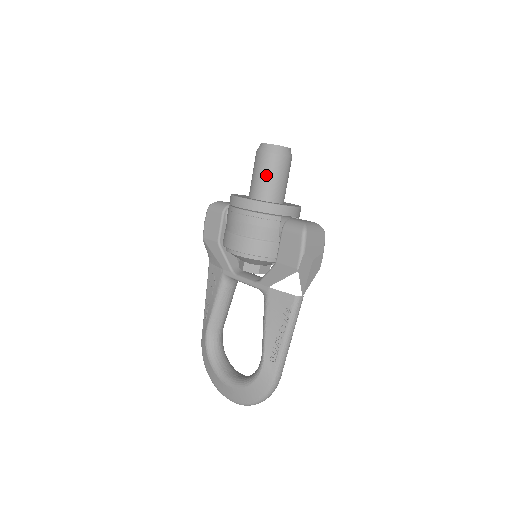
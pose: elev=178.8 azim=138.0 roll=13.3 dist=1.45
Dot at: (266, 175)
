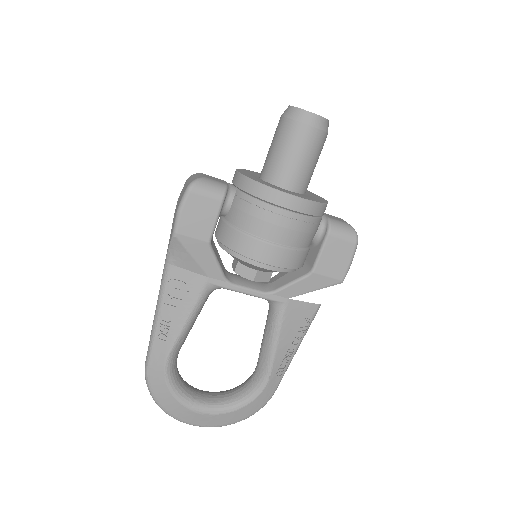
Dot at: (310, 160)
